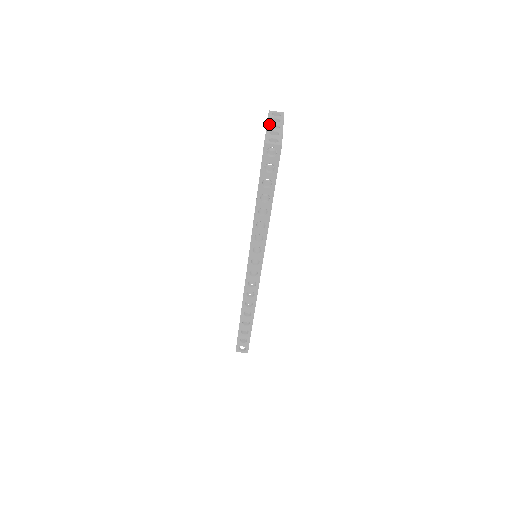
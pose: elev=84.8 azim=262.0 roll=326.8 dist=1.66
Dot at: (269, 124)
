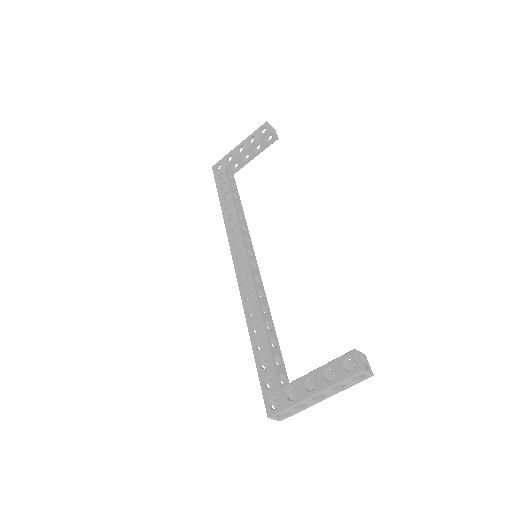
Dot at: occluded
